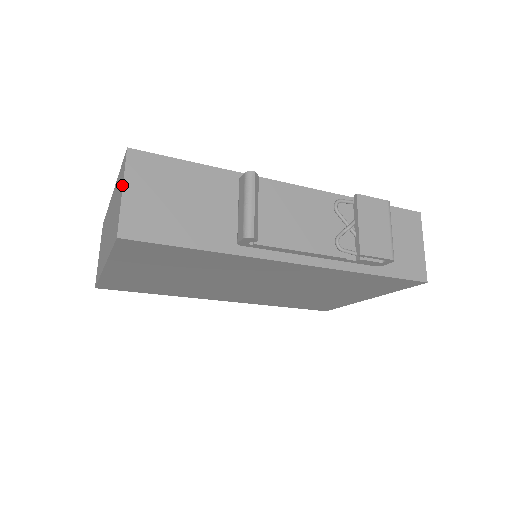
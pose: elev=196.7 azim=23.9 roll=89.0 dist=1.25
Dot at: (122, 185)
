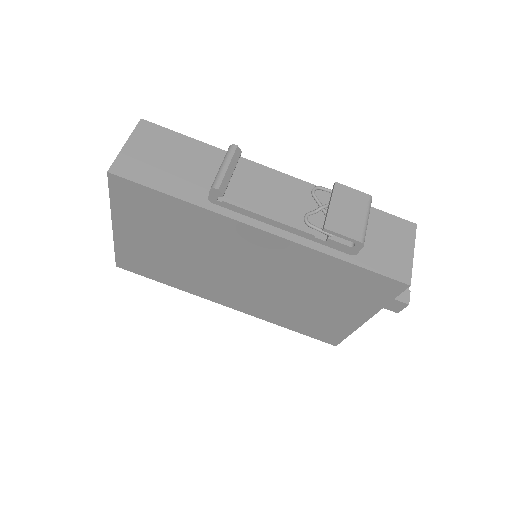
Dot at: (127, 141)
